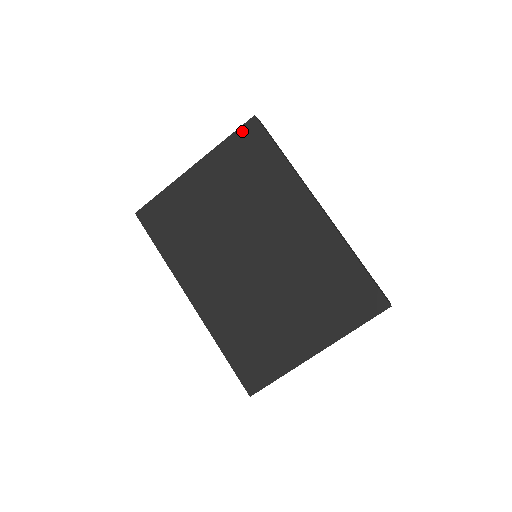
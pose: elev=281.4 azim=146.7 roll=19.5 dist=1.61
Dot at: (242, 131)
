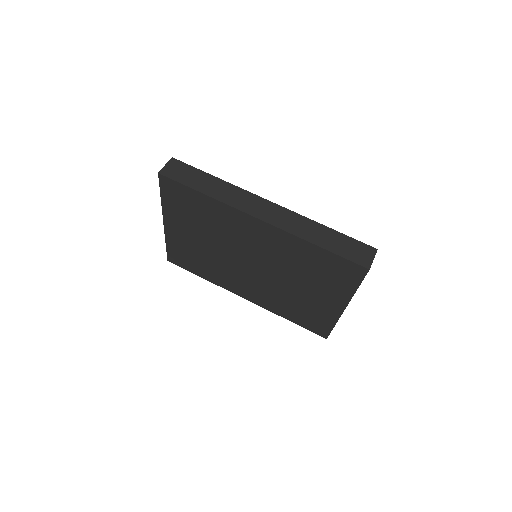
Dot at: (163, 188)
